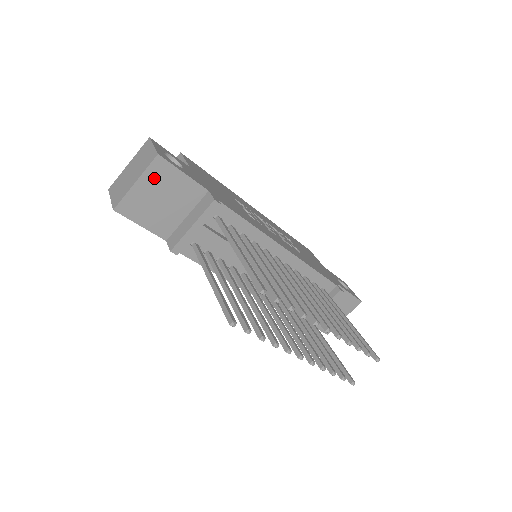
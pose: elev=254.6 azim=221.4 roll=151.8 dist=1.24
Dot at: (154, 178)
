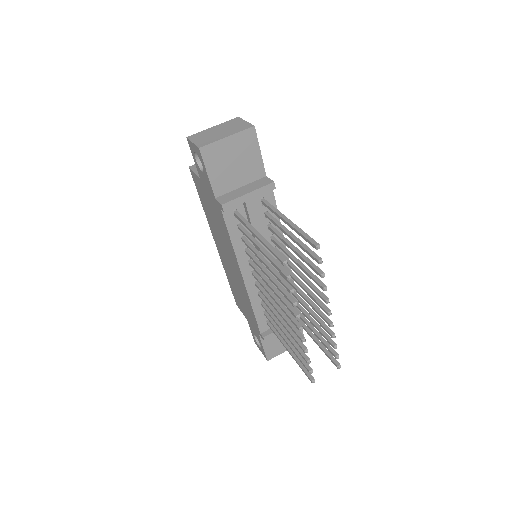
Dot at: (241, 142)
